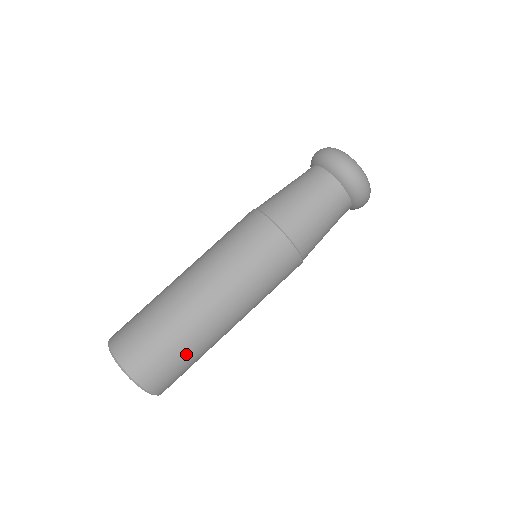
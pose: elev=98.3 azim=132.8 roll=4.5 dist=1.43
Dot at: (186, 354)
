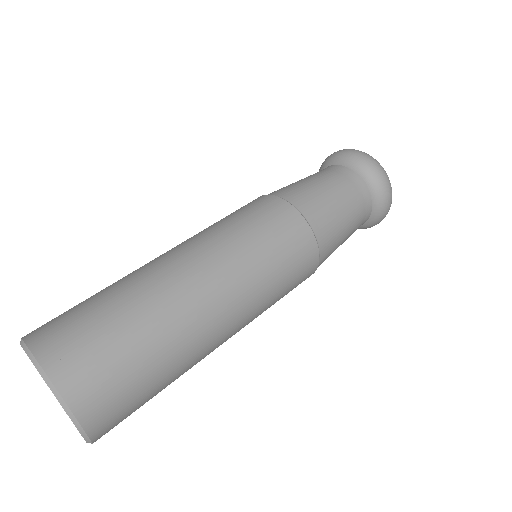
Dot at: (160, 378)
